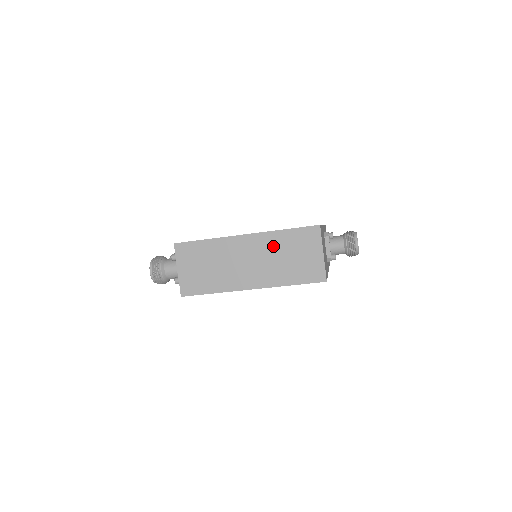
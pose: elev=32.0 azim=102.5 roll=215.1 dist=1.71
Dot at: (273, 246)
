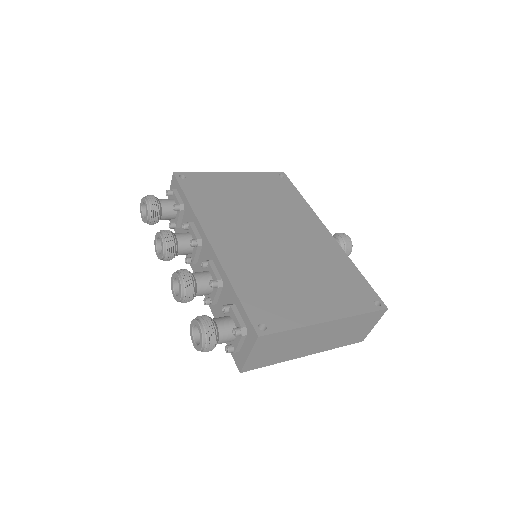
Dot at: (345, 326)
